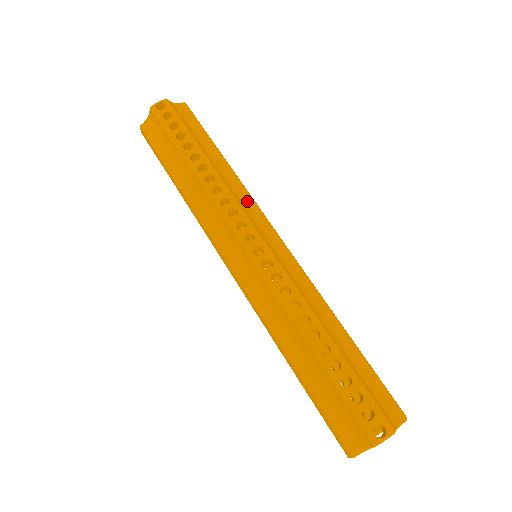
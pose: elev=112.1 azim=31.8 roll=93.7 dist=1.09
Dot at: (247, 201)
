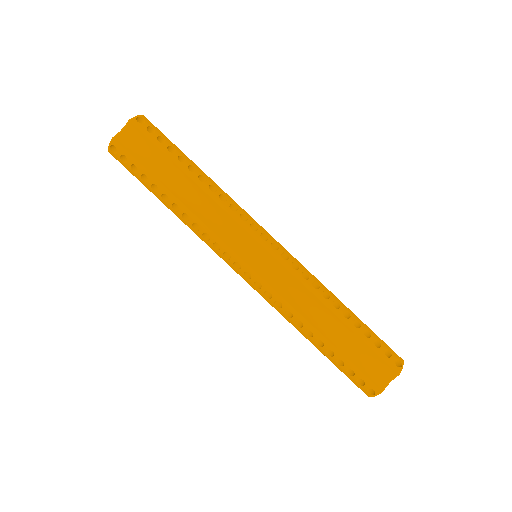
Dot at: (225, 220)
